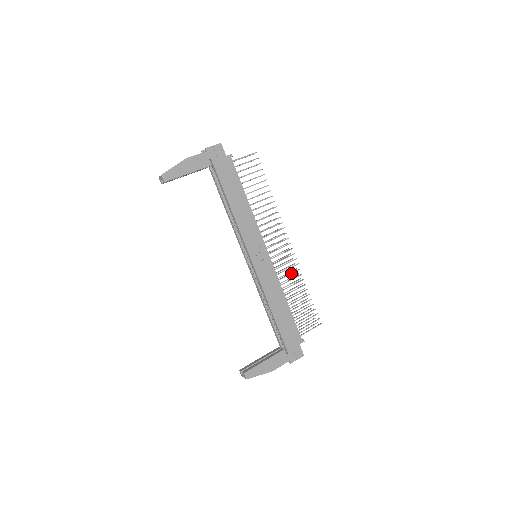
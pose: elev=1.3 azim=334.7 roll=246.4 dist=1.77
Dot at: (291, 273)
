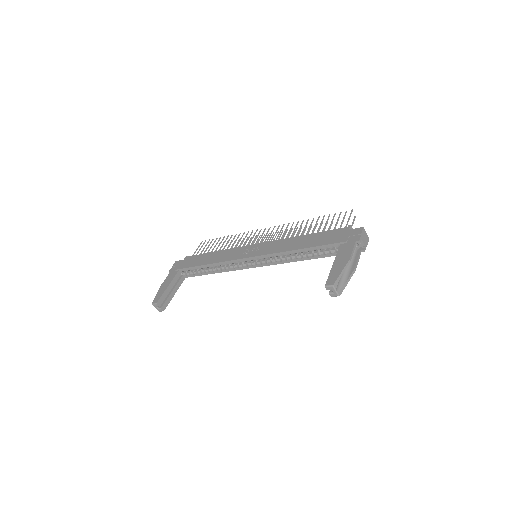
Dot at: (289, 230)
